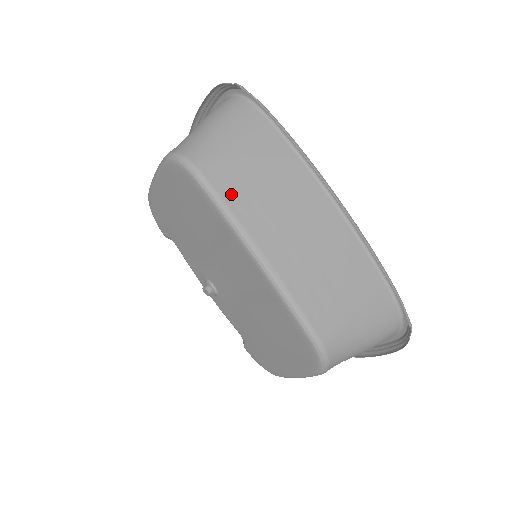
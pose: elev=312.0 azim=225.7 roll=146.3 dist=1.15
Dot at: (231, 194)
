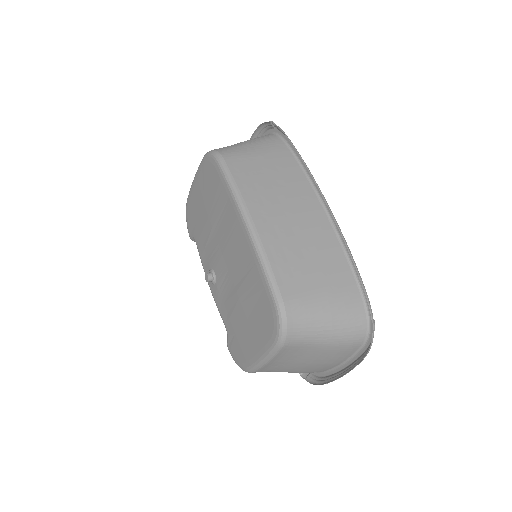
Dot at: (242, 178)
